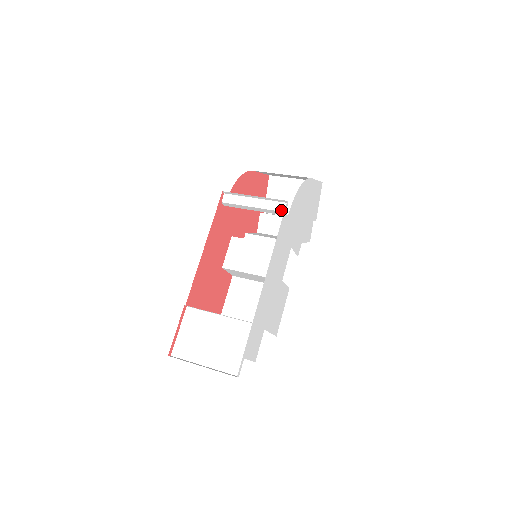
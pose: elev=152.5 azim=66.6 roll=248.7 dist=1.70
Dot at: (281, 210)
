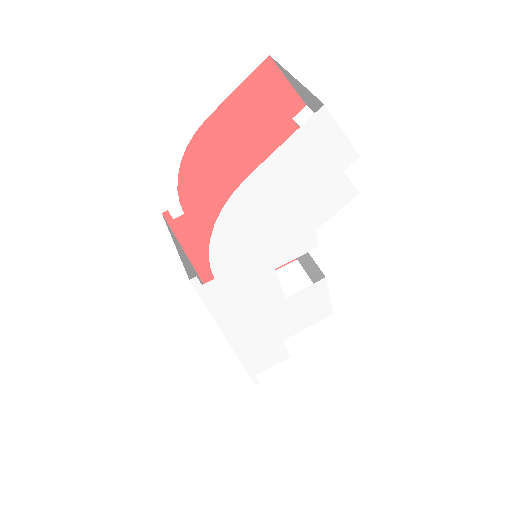
Dot at: occluded
